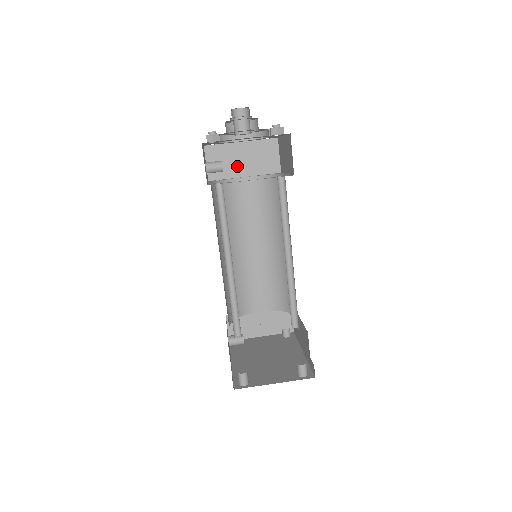
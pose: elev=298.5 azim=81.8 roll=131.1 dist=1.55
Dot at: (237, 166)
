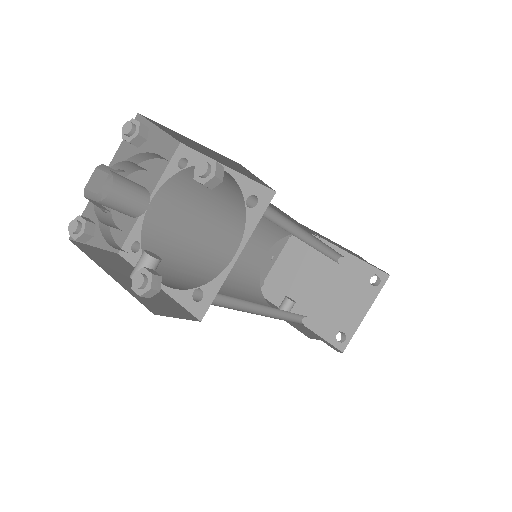
Dot at: occluded
